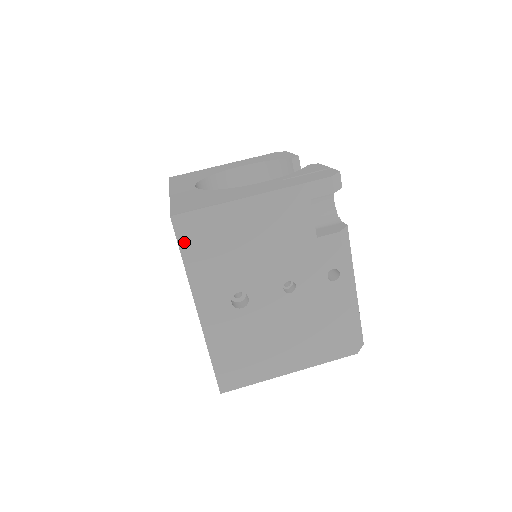
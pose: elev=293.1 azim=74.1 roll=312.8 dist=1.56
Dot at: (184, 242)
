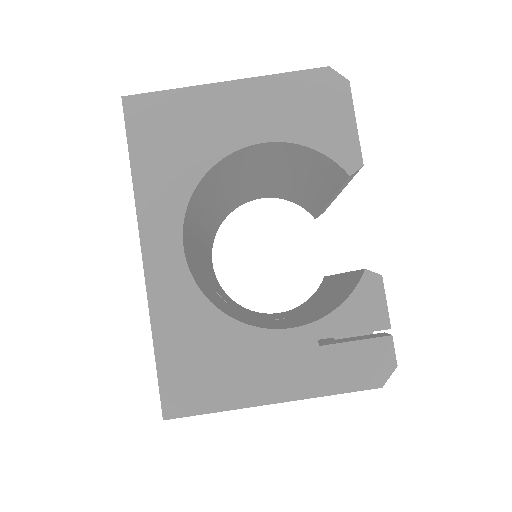
Dot at: occluded
